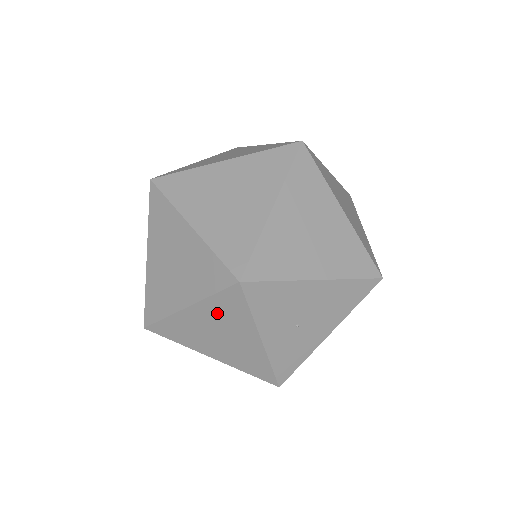
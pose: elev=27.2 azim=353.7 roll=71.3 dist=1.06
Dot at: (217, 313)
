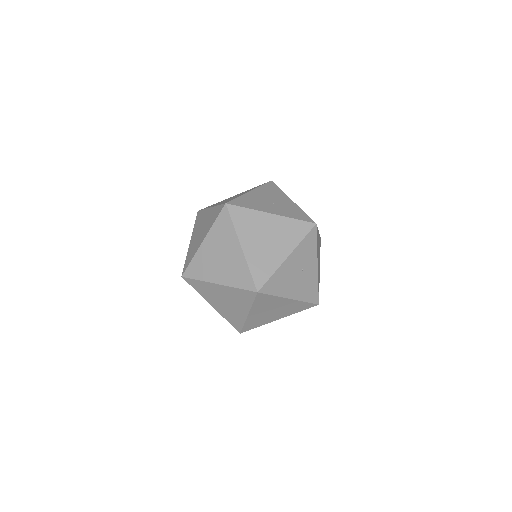
Dot at: (247, 229)
